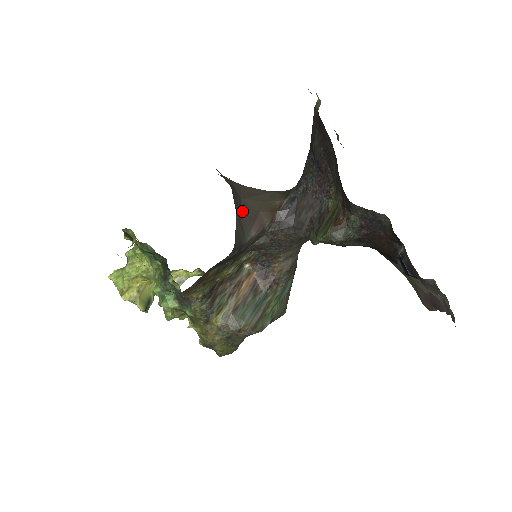
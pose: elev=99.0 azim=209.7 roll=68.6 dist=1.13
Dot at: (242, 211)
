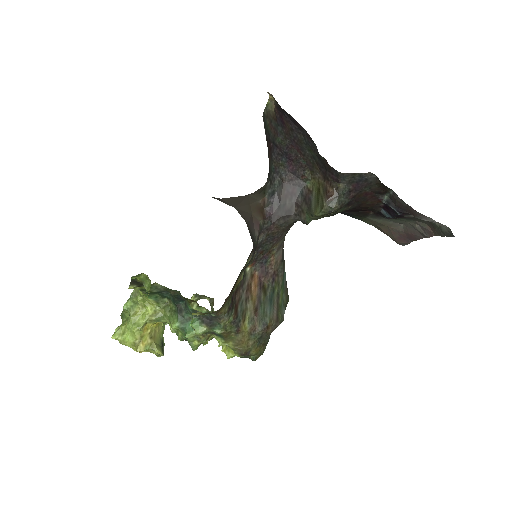
Dot at: (242, 217)
